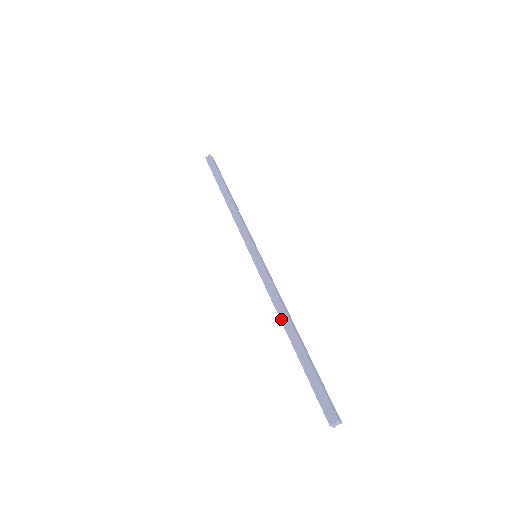
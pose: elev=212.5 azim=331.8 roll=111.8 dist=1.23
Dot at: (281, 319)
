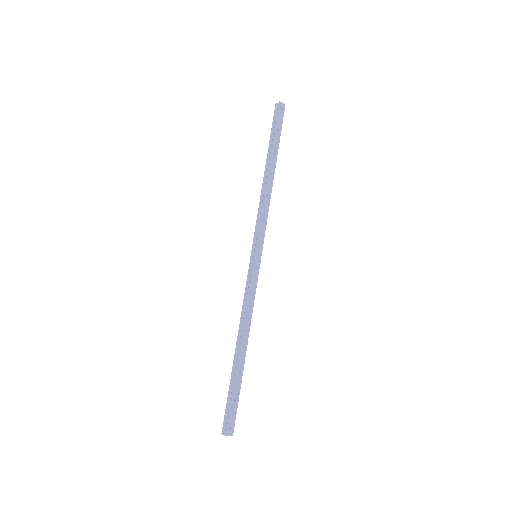
Dot at: (238, 332)
